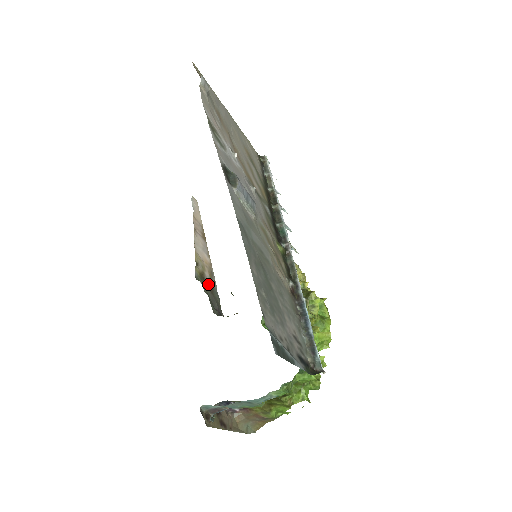
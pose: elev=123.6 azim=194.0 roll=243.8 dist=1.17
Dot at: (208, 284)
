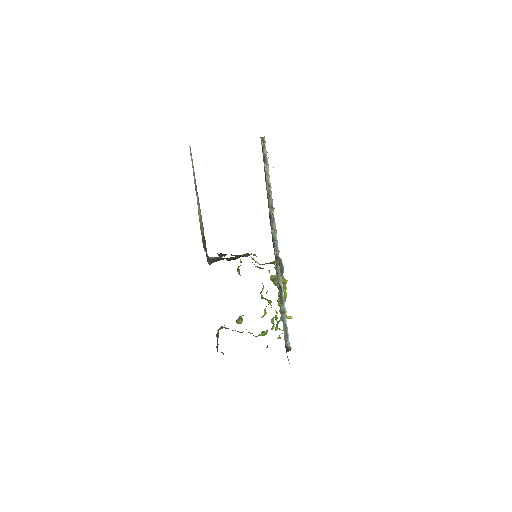
Dot at: (204, 240)
